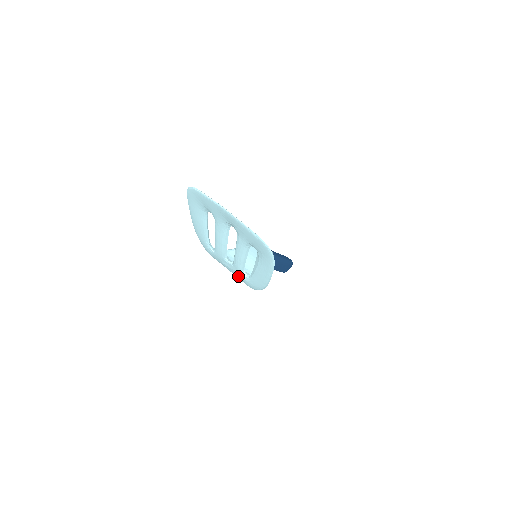
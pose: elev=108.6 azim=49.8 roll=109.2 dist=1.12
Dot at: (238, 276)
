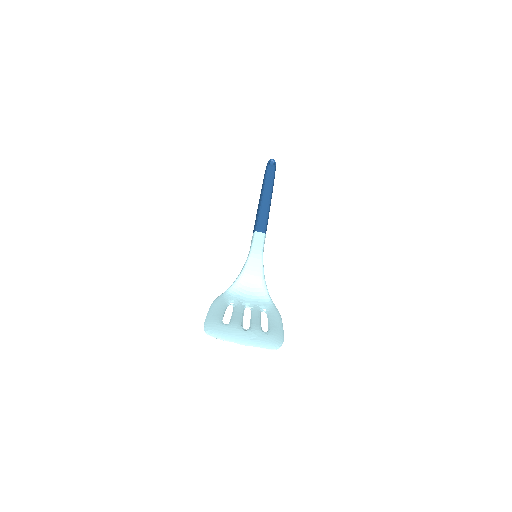
Dot at: occluded
